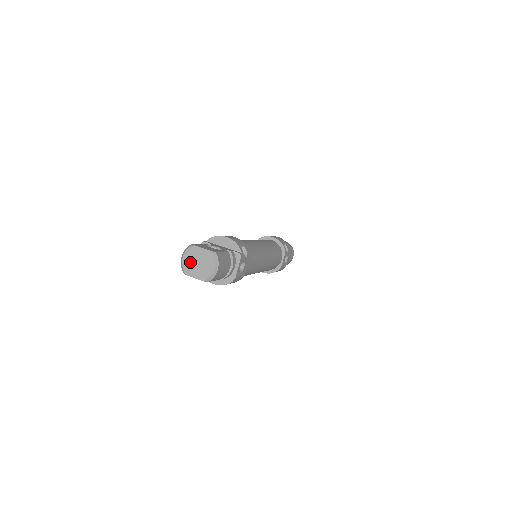
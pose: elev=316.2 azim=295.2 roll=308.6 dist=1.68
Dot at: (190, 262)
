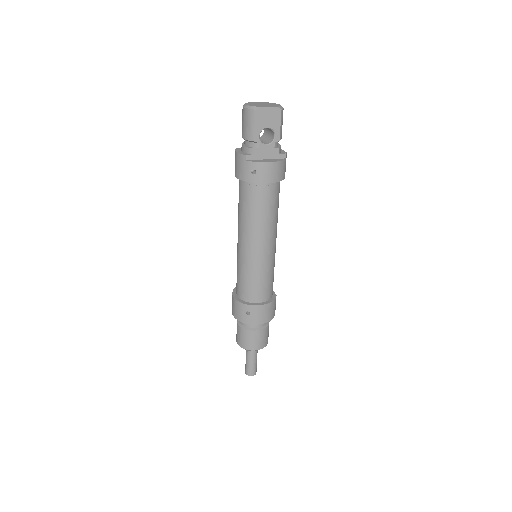
Dot at: (255, 105)
